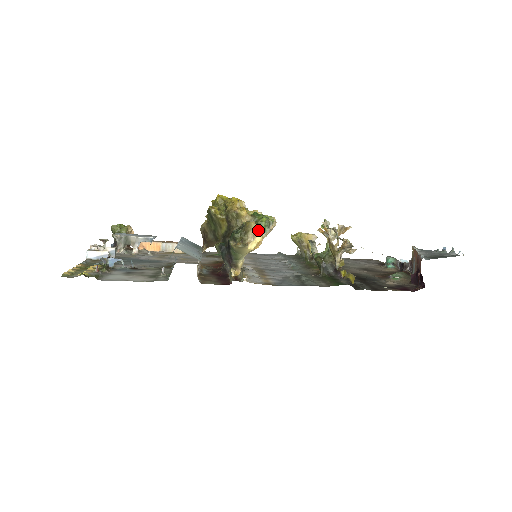
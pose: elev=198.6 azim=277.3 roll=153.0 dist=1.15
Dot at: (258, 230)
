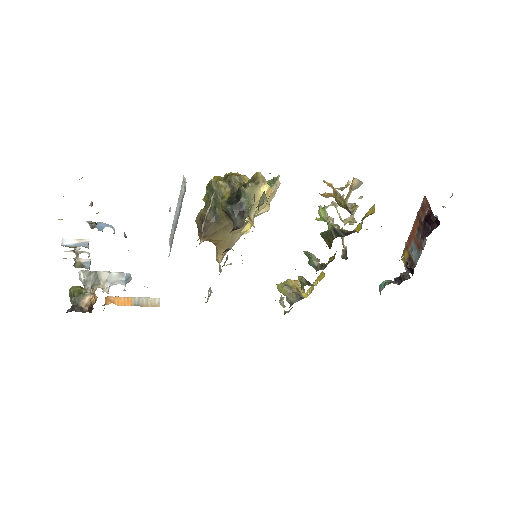
Dot at: (266, 181)
